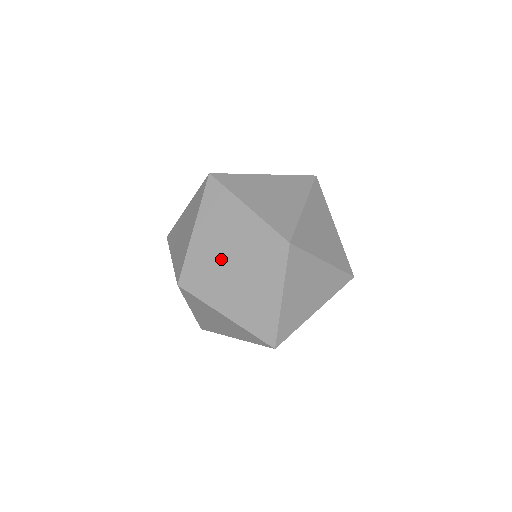
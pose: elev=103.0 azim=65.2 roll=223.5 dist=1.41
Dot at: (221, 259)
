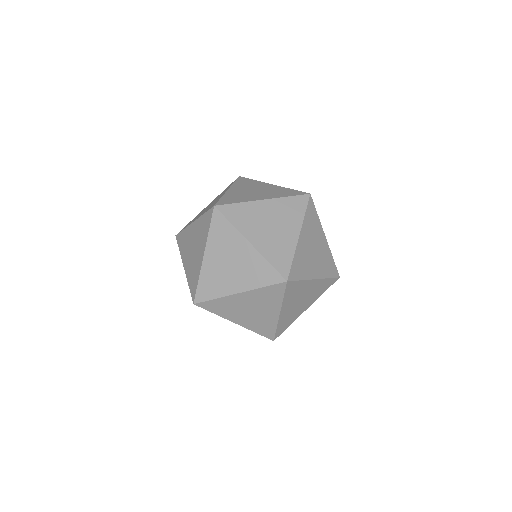
Dot at: (229, 287)
